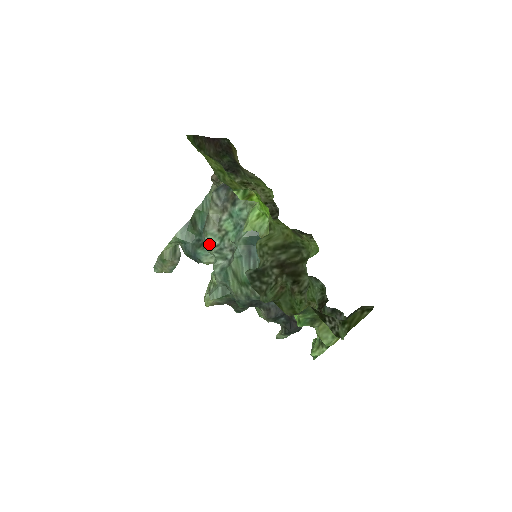
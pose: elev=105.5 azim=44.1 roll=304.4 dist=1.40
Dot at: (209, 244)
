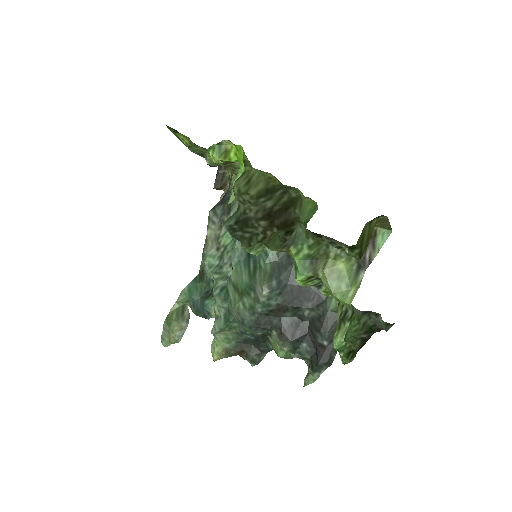
Dot at: (209, 269)
